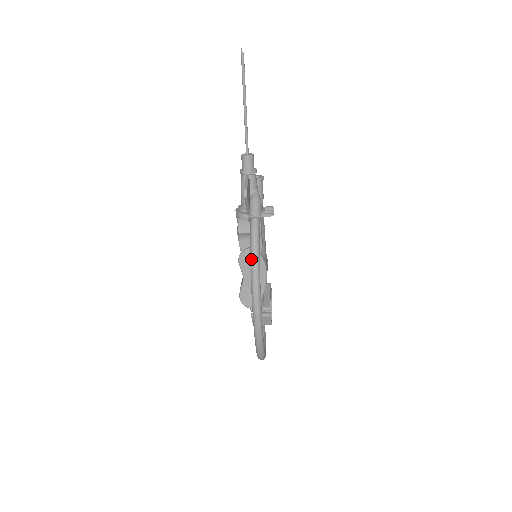
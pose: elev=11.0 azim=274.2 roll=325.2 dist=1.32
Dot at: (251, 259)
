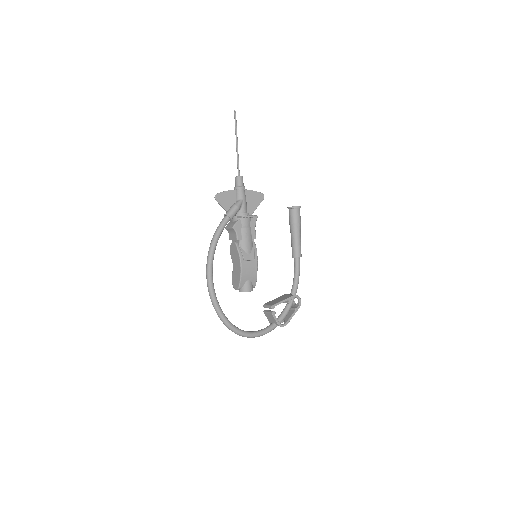
Dot at: (212, 240)
